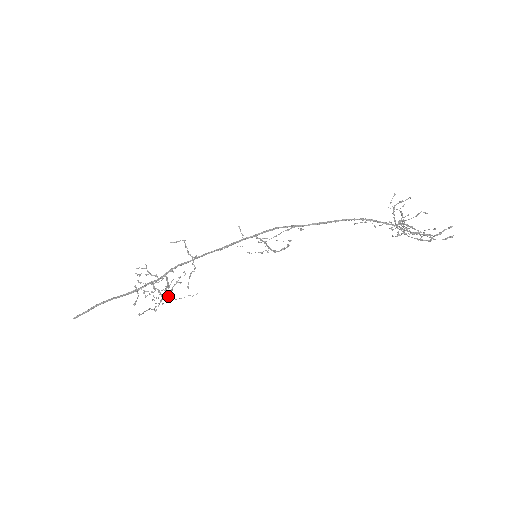
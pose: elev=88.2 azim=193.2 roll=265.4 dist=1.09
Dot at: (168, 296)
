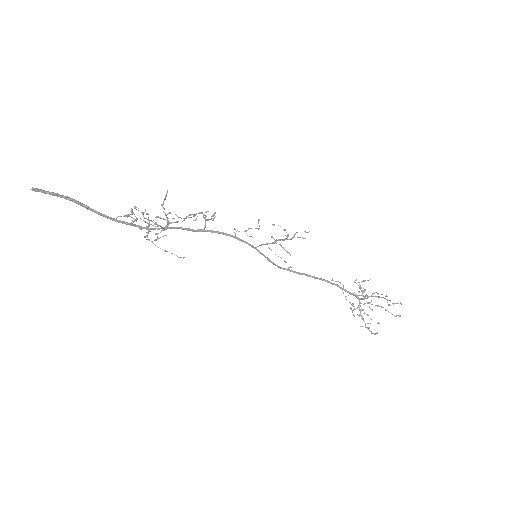
Dot at: (177, 221)
